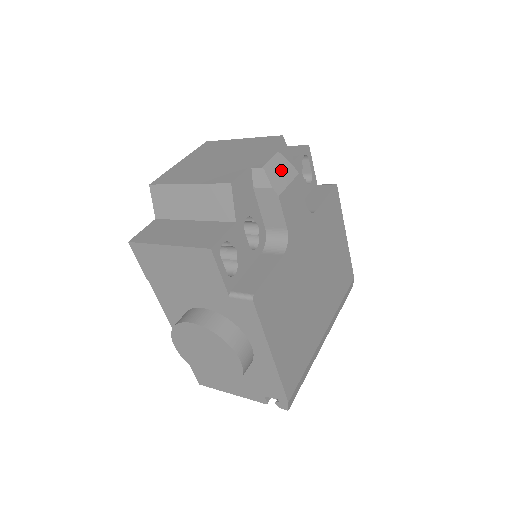
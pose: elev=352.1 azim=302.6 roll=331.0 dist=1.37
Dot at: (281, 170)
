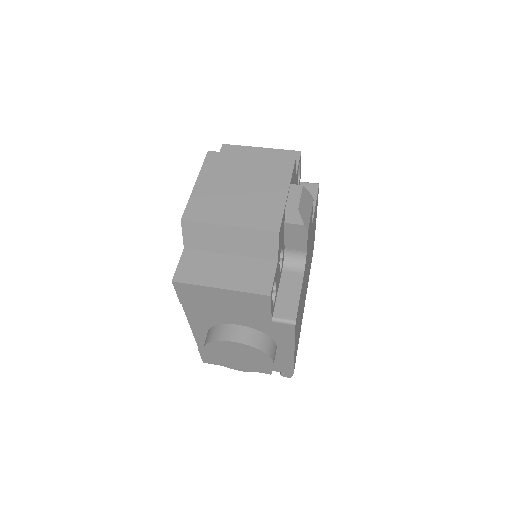
Dot at: (306, 203)
